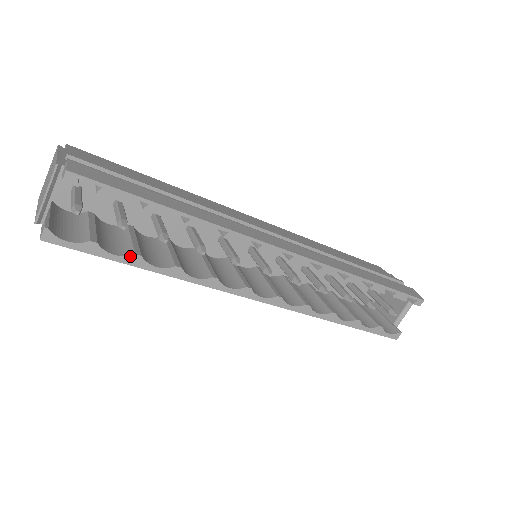
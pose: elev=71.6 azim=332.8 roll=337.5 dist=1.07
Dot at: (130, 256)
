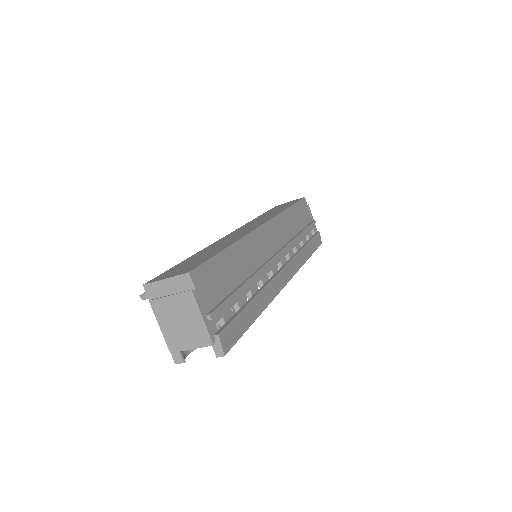
Dot at: occluded
